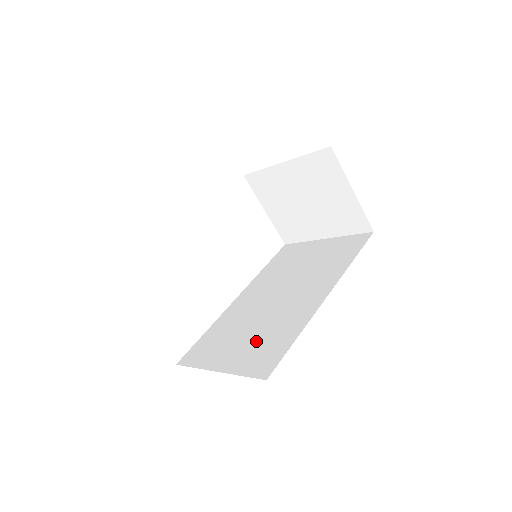
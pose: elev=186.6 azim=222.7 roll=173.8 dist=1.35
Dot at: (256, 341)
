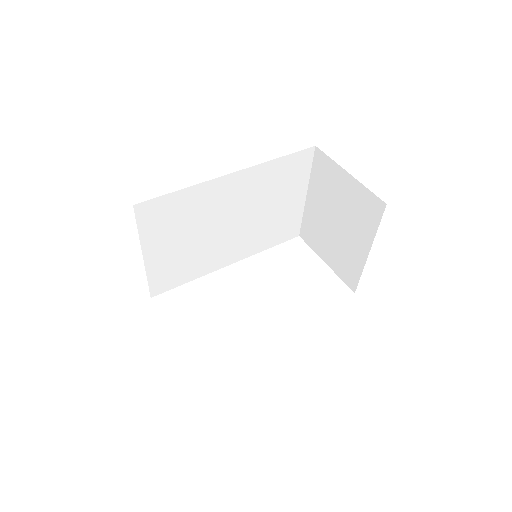
Dot at: occluded
